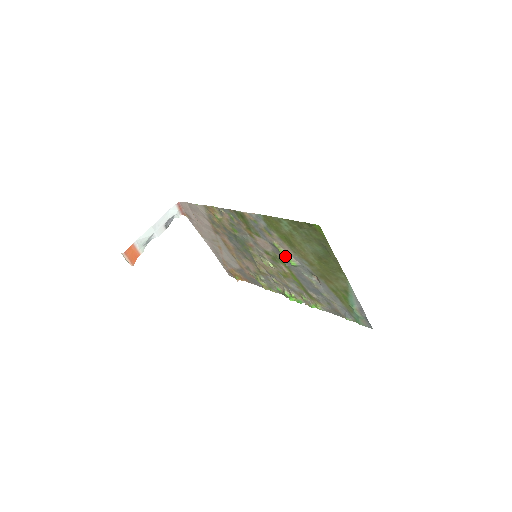
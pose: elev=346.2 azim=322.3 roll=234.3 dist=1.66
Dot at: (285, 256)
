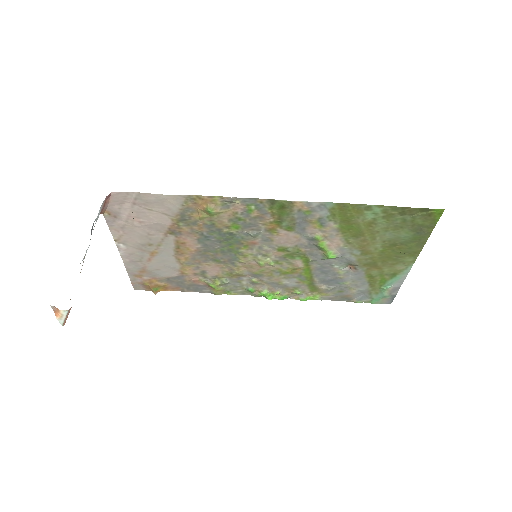
Dot at: (323, 249)
